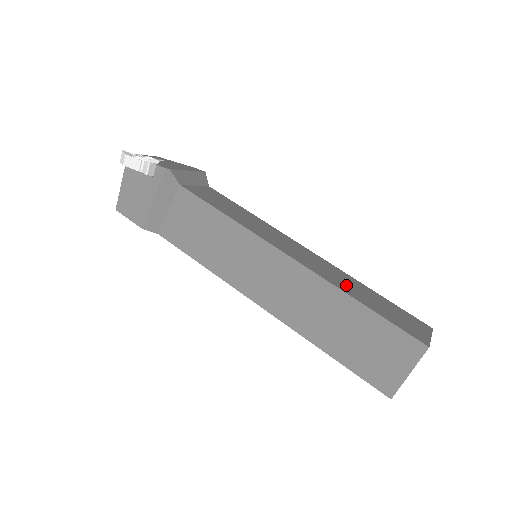
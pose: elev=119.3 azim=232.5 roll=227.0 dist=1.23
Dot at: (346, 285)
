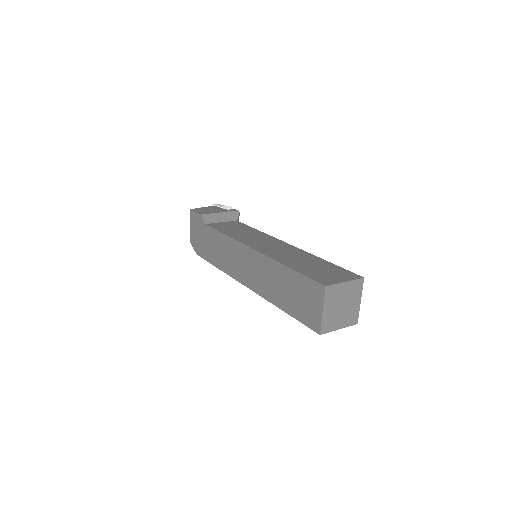
Dot at: occluded
